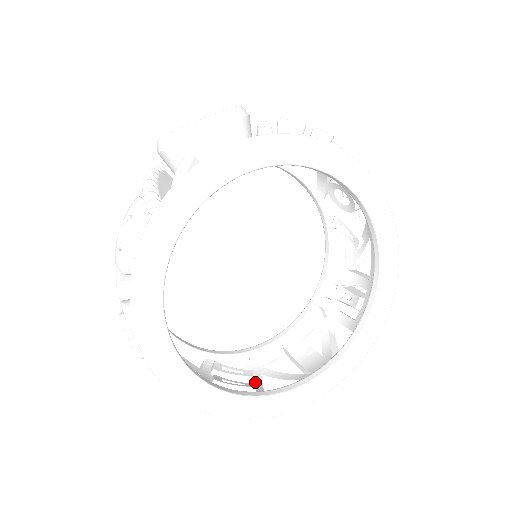
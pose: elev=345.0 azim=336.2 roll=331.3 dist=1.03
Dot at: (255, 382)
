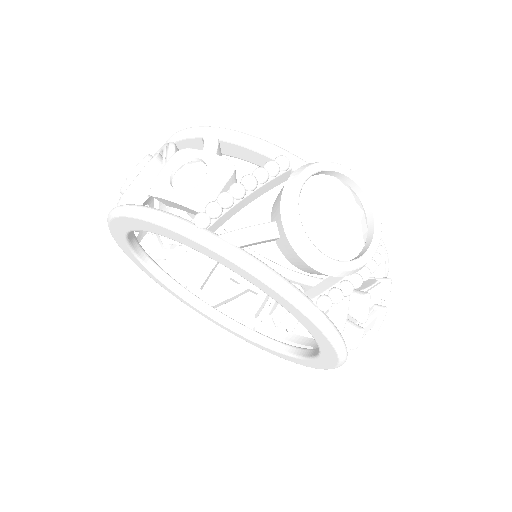
Dot at: (180, 247)
